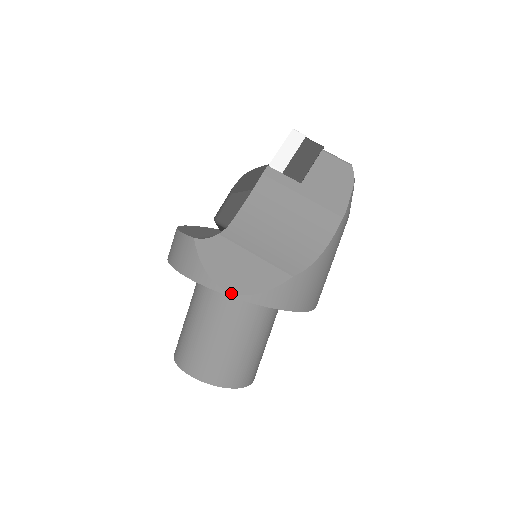
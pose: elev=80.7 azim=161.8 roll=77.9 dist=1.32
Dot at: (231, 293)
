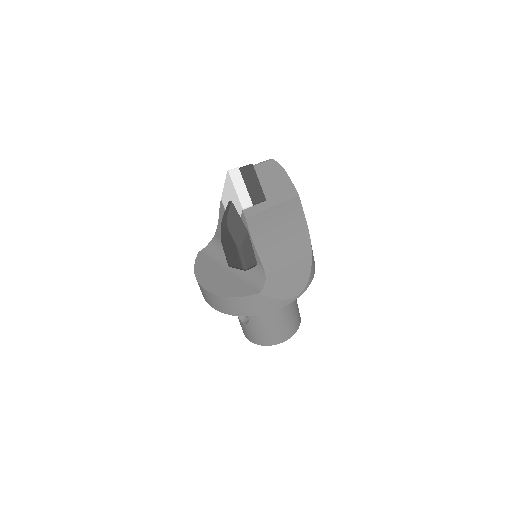
Dot at: (301, 294)
